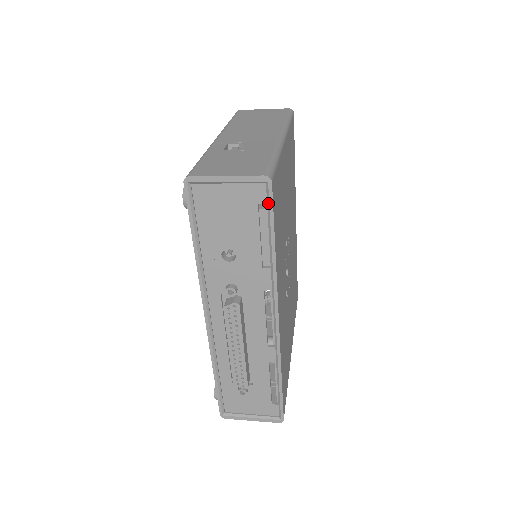
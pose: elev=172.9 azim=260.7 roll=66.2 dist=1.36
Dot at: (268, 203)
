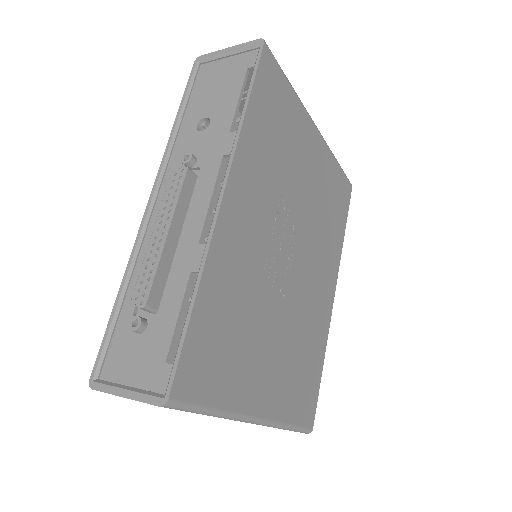
Dot at: (256, 62)
